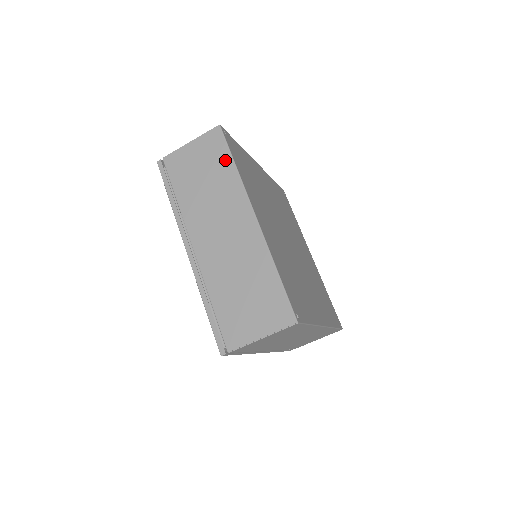
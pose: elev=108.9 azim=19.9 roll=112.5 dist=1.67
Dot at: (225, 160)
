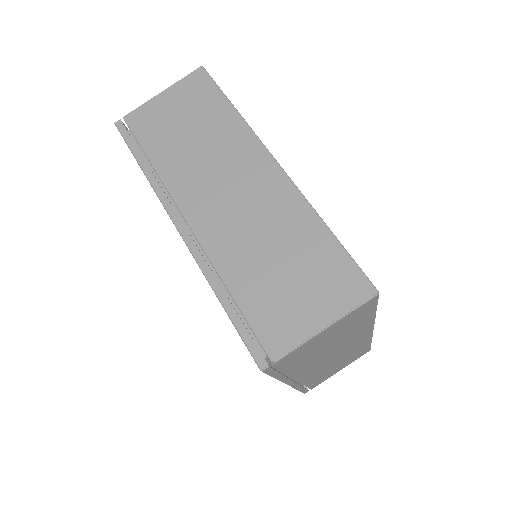
Dot at: (218, 103)
